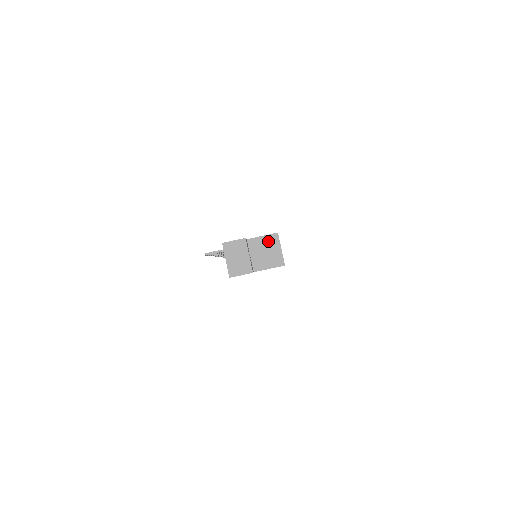
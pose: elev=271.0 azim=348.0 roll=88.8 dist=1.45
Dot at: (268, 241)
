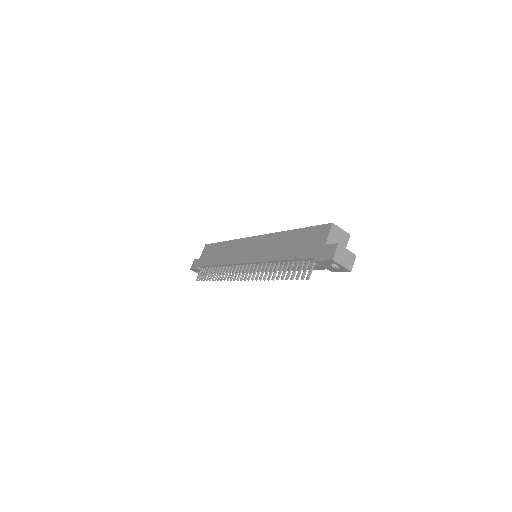
Dot at: (333, 233)
